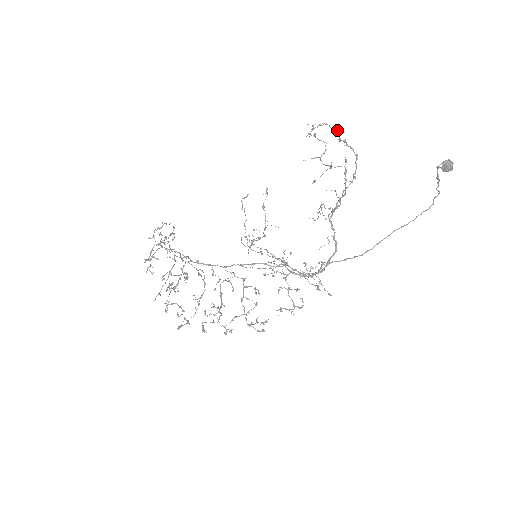
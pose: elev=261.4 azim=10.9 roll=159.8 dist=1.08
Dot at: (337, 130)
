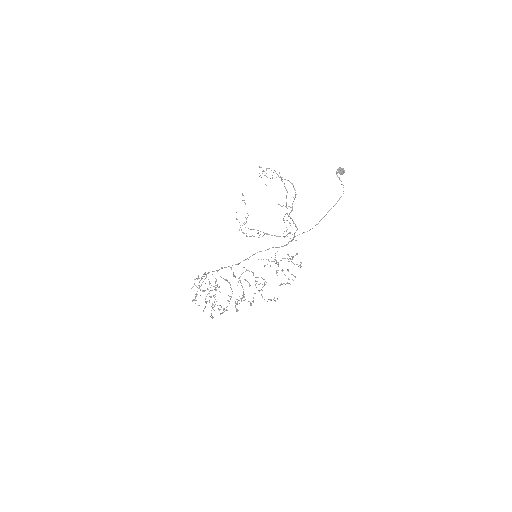
Dot at: (275, 171)
